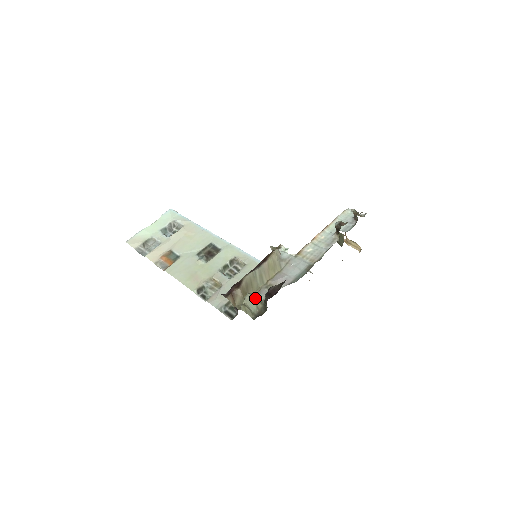
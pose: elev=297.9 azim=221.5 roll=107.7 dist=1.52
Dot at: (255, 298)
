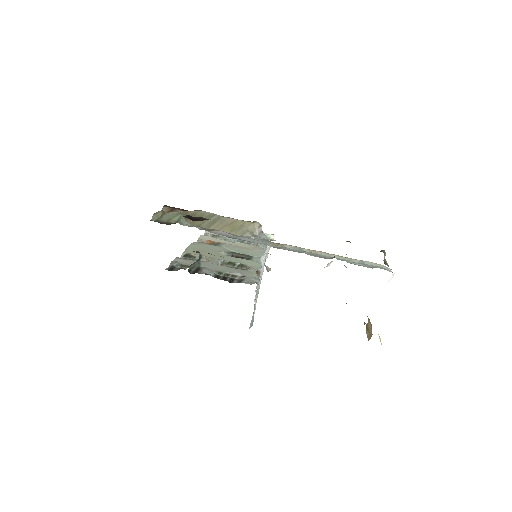
Dot at: (179, 216)
